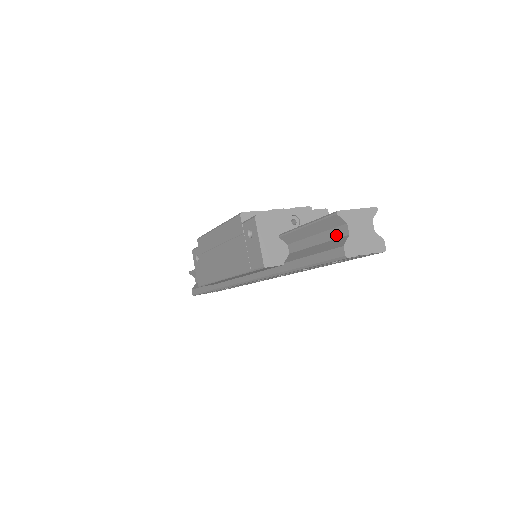
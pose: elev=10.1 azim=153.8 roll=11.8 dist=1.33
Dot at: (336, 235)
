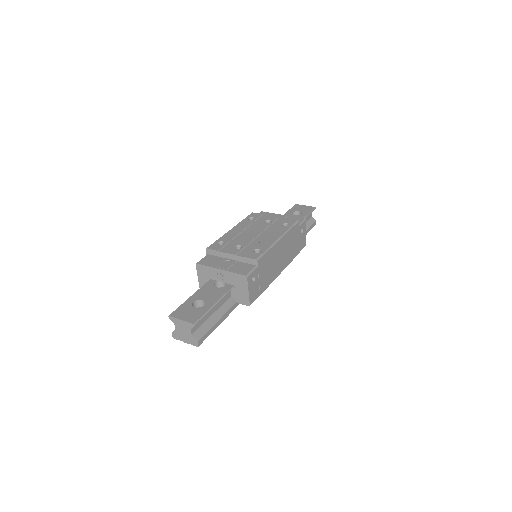
Dot at: occluded
